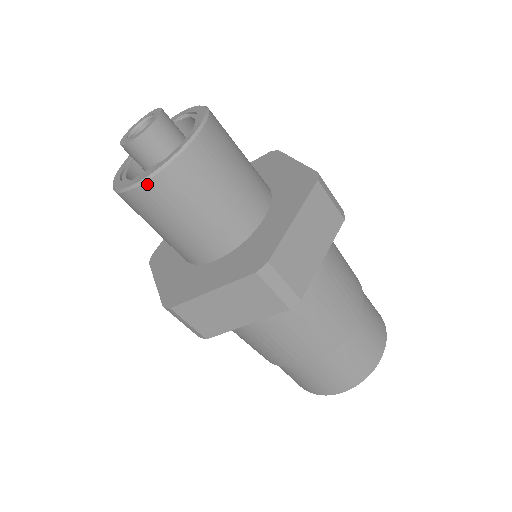
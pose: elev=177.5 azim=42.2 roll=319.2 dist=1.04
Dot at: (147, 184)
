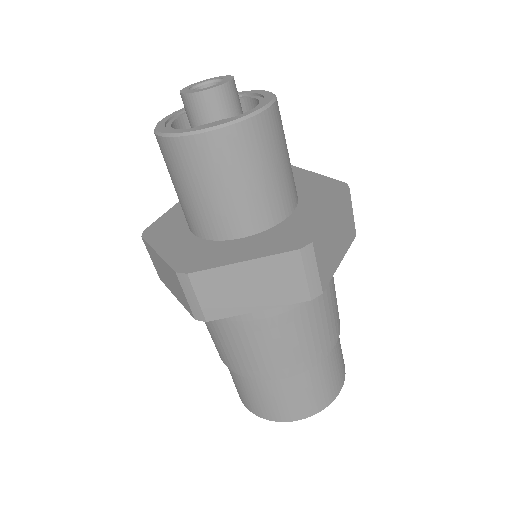
Dot at: (214, 133)
